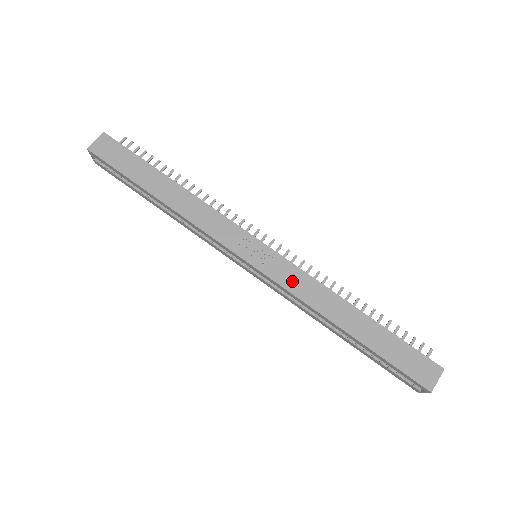
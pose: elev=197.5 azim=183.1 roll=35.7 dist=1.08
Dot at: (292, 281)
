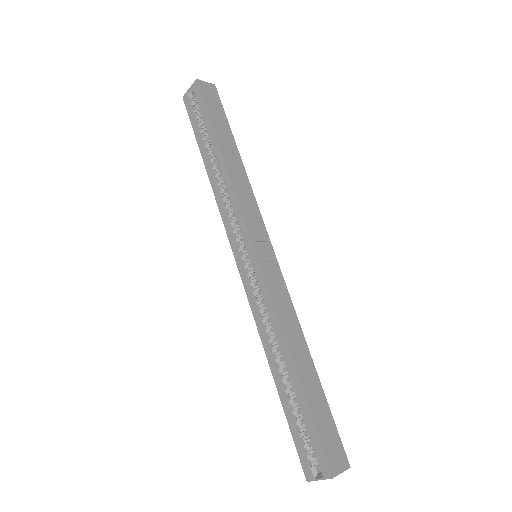
Dot at: (278, 292)
